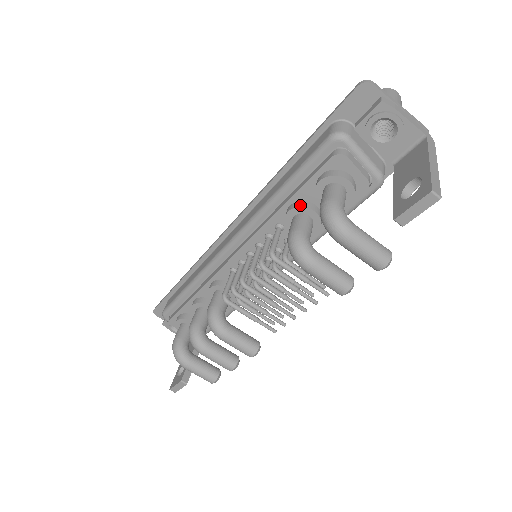
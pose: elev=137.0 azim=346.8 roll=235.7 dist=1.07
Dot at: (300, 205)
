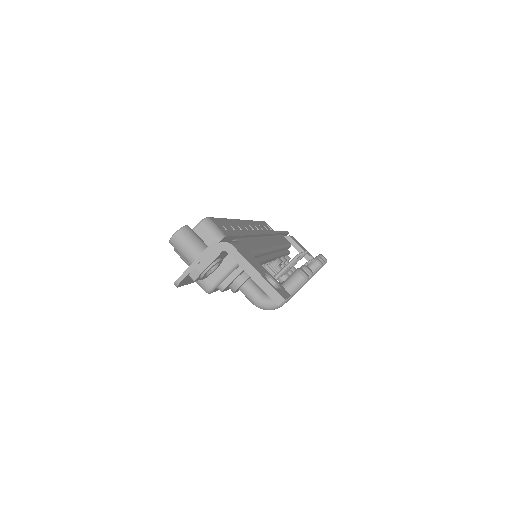
Dot at: occluded
